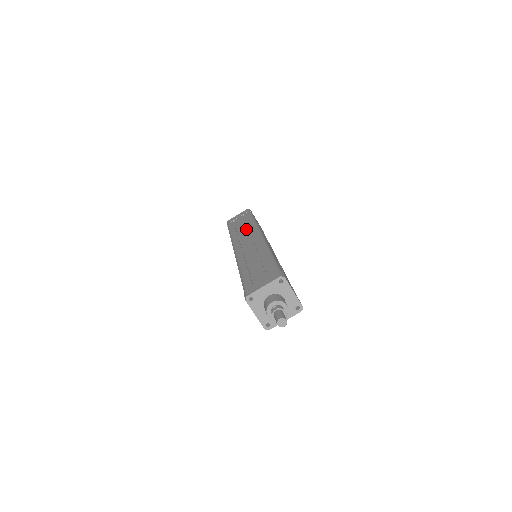
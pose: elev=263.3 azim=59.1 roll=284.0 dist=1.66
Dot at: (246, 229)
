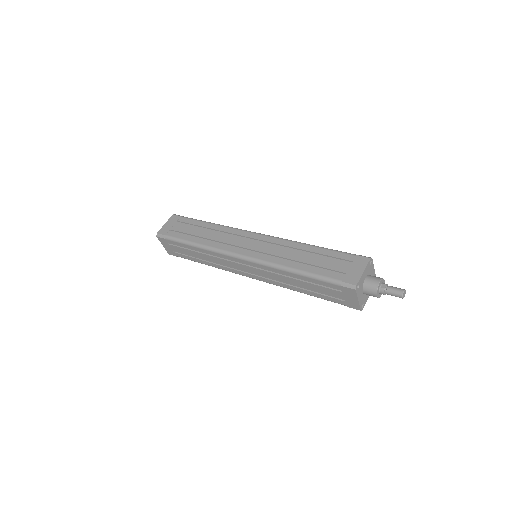
Dot at: (219, 233)
